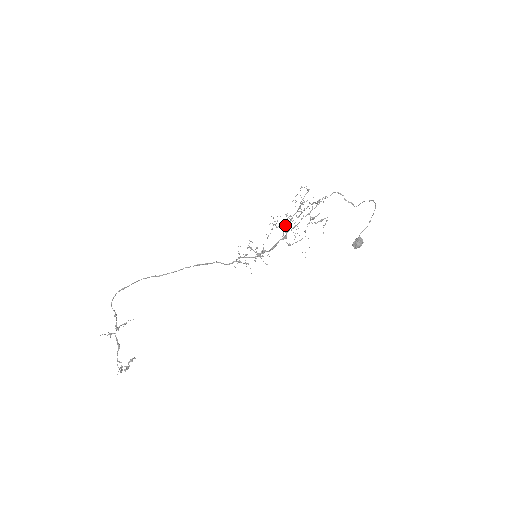
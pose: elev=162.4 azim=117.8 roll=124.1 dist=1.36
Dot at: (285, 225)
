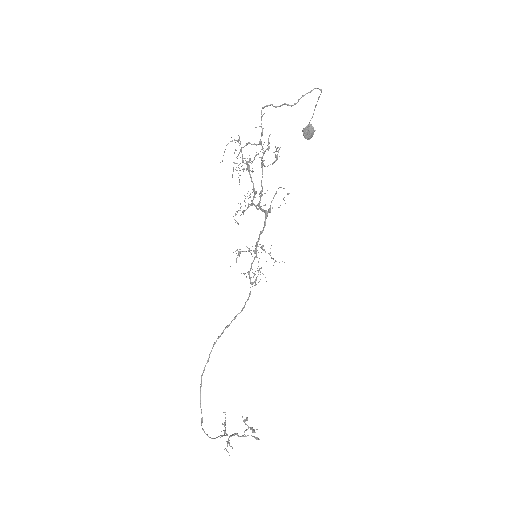
Dot at: occluded
